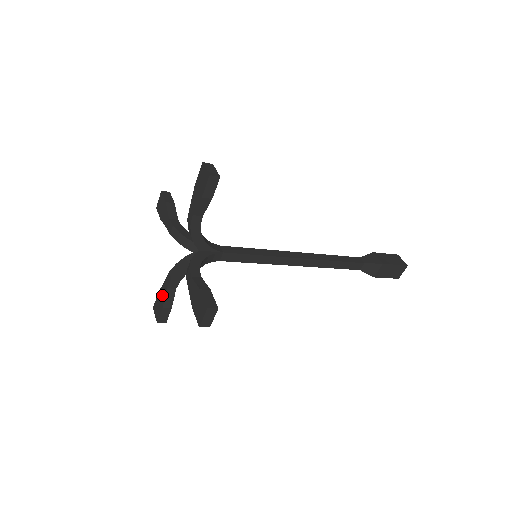
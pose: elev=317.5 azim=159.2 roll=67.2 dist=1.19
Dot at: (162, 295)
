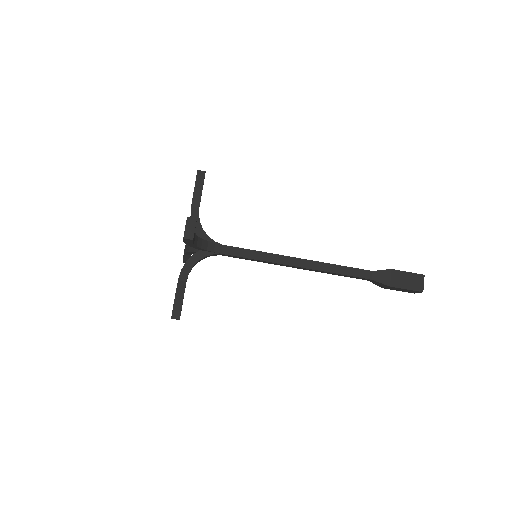
Dot at: occluded
